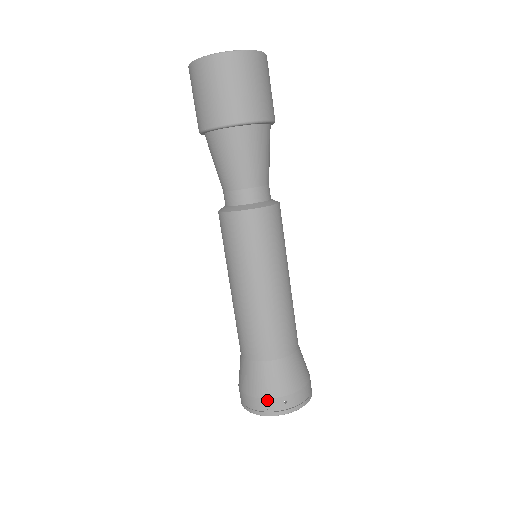
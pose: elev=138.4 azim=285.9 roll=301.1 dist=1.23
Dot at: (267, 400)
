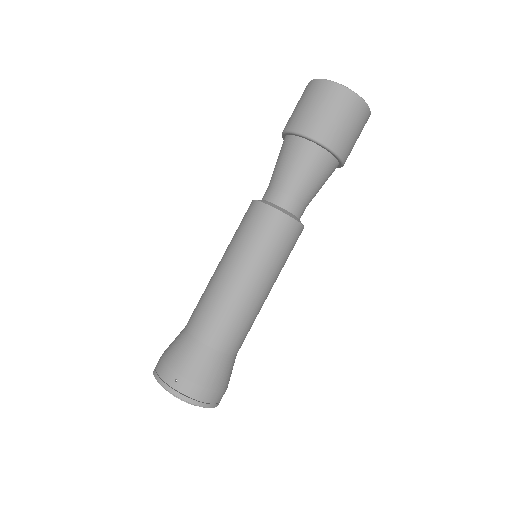
Dot at: (166, 366)
